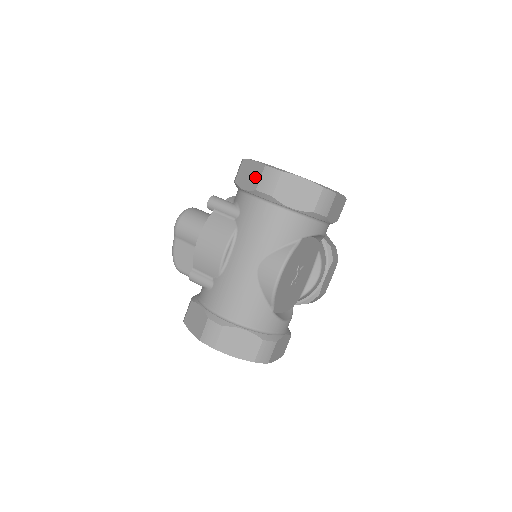
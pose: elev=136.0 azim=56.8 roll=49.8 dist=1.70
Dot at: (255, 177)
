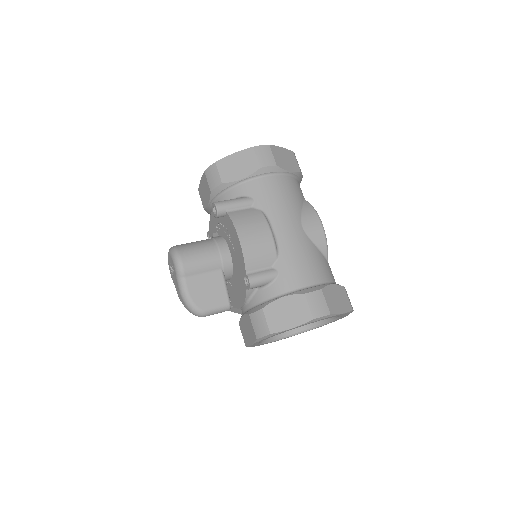
Dot at: (249, 161)
